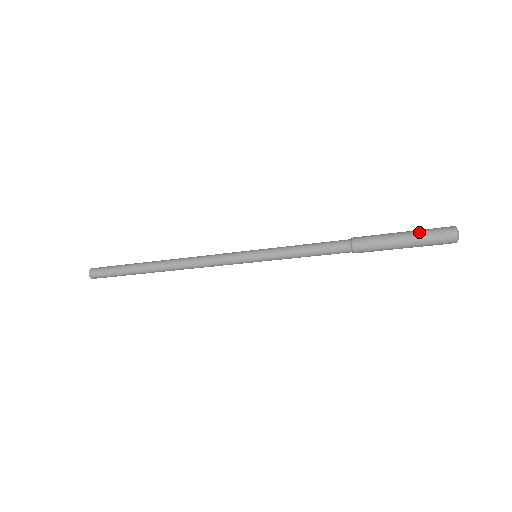
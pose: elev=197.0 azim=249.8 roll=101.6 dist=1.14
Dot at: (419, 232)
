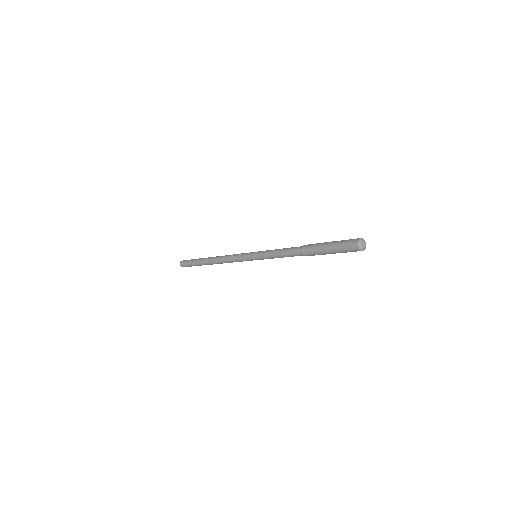
Dot at: occluded
